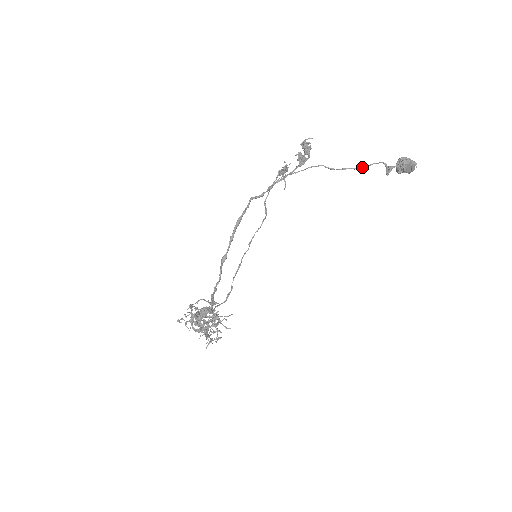
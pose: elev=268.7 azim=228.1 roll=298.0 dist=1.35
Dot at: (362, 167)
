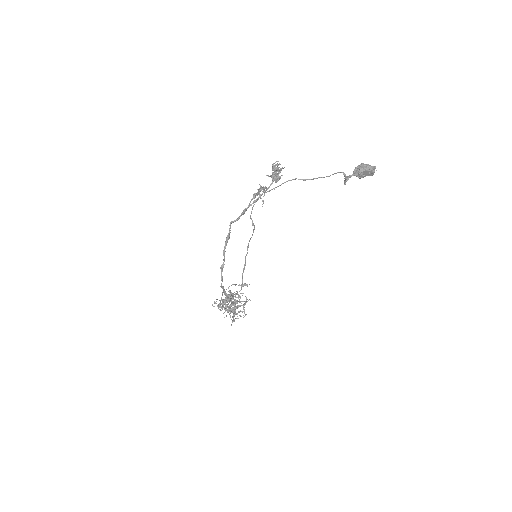
Dot at: occluded
